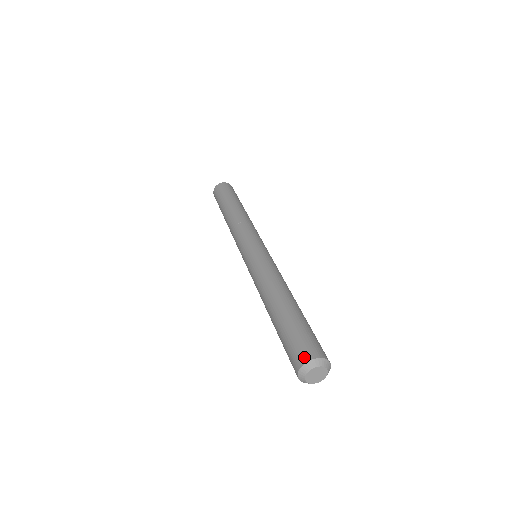
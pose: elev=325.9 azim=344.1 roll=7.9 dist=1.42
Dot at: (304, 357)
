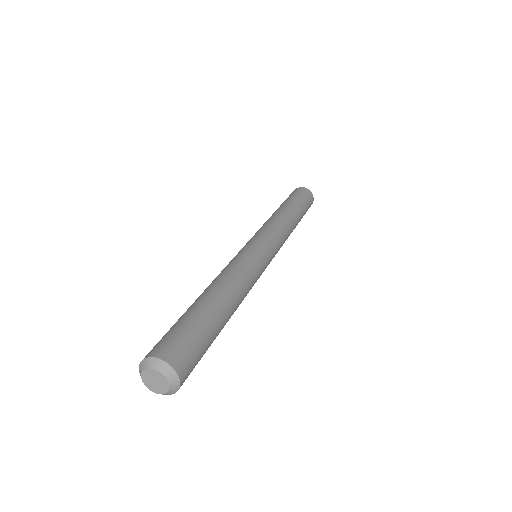
Dot at: (147, 354)
